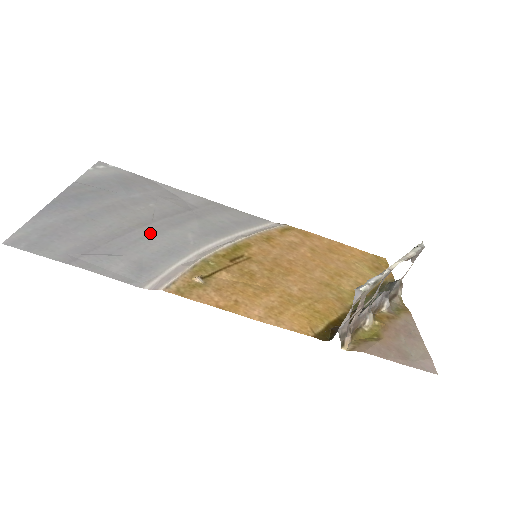
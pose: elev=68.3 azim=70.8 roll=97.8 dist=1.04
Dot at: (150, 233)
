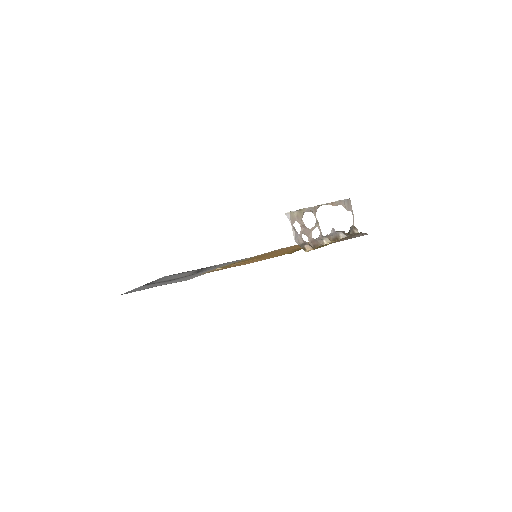
Dot at: (194, 274)
